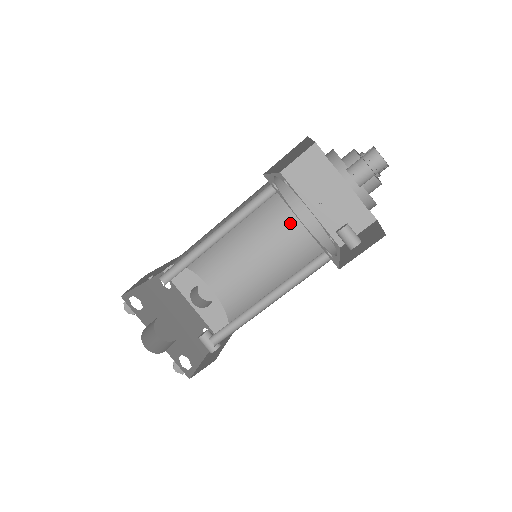
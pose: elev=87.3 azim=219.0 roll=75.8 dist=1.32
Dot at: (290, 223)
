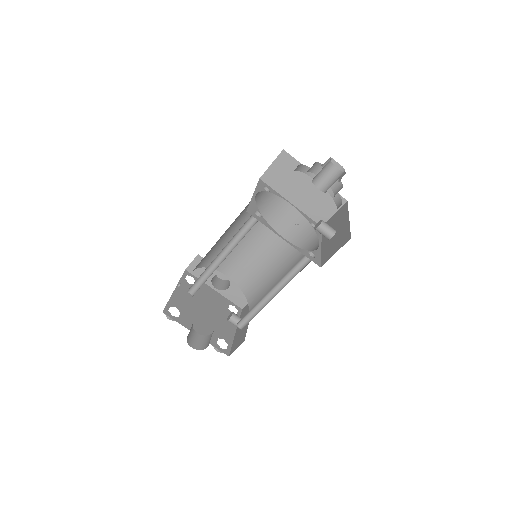
Dot at: (277, 217)
